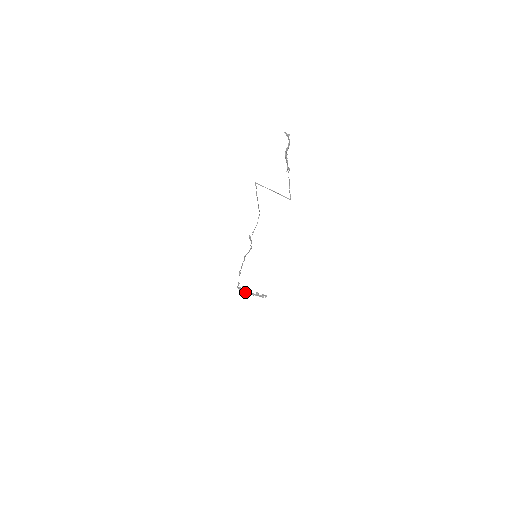
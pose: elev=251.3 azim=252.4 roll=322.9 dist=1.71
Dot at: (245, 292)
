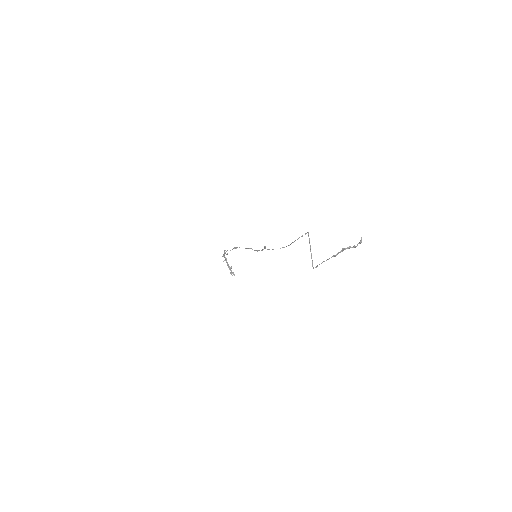
Dot at: (225, 258)
